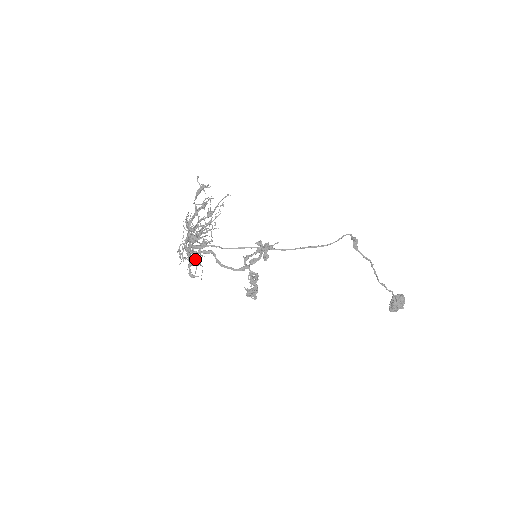
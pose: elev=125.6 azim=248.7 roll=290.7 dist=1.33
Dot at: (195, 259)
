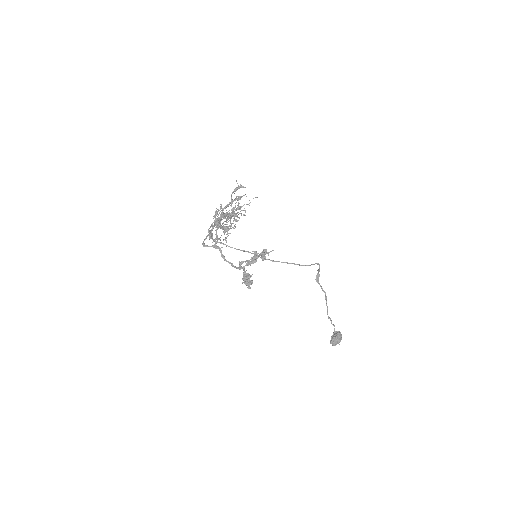
Dot at: (230, 228)
